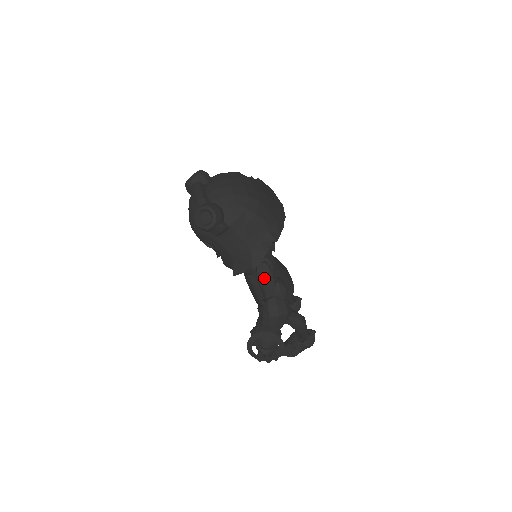
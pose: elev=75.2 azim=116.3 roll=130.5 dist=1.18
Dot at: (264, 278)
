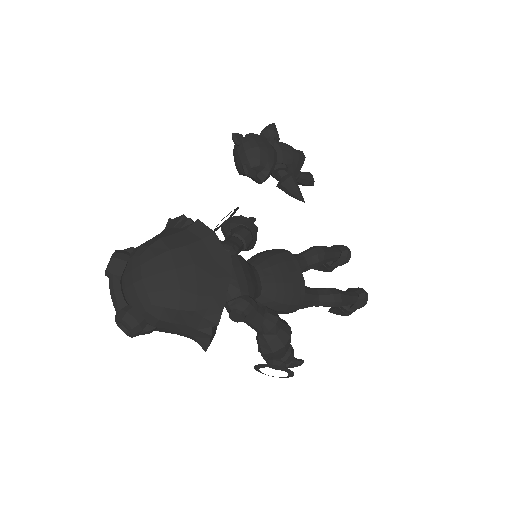
Dot at: (244, 321)
